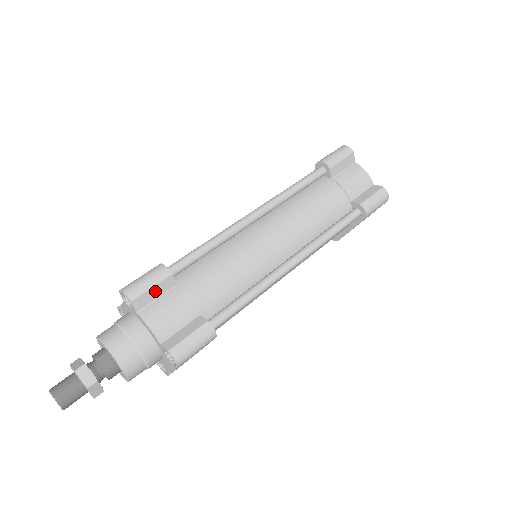
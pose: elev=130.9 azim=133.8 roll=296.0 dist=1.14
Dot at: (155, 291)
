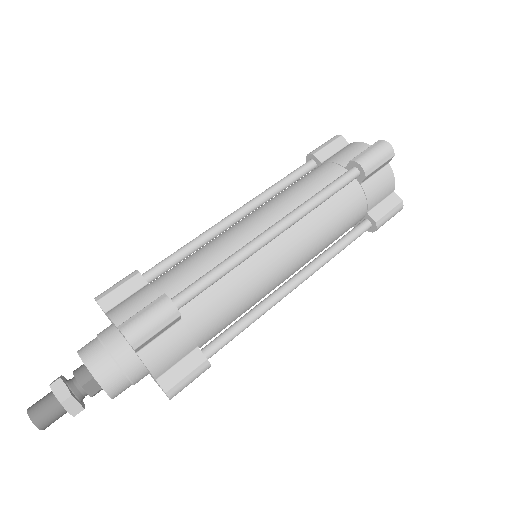
Dot at: (160, 332)
